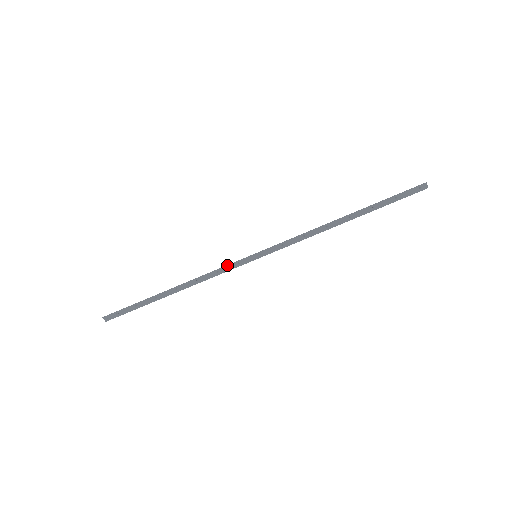
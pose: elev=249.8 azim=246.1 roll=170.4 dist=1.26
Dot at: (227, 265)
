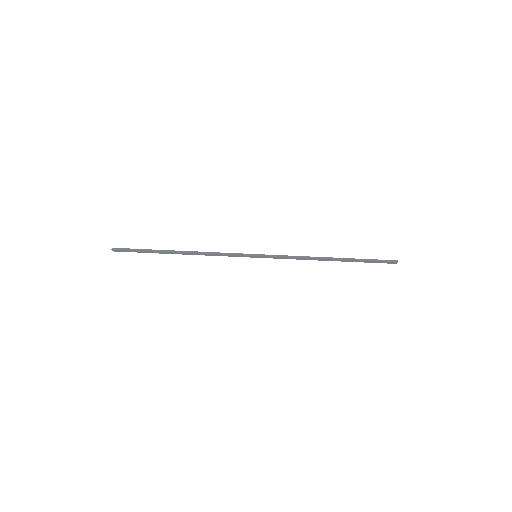
Dot at: (231, 255)
